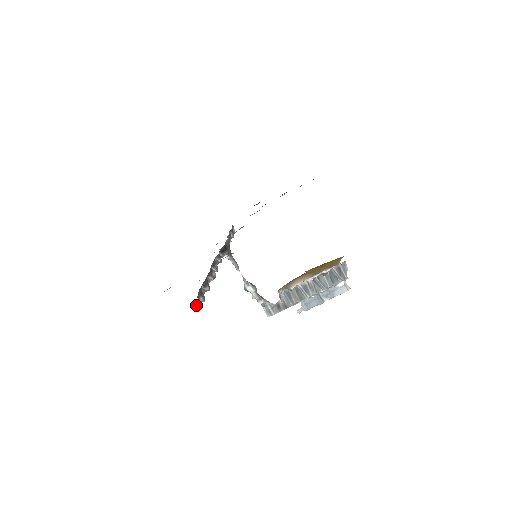
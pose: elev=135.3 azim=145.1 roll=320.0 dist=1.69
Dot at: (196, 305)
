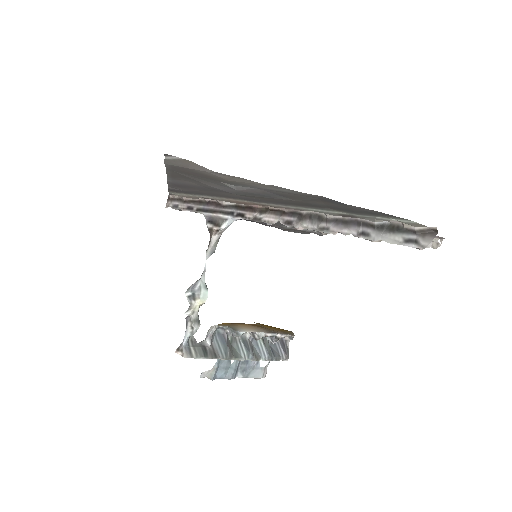
Dot at: (425, 243)
